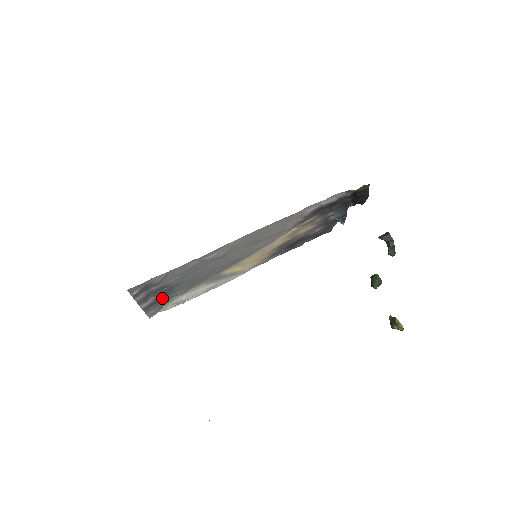
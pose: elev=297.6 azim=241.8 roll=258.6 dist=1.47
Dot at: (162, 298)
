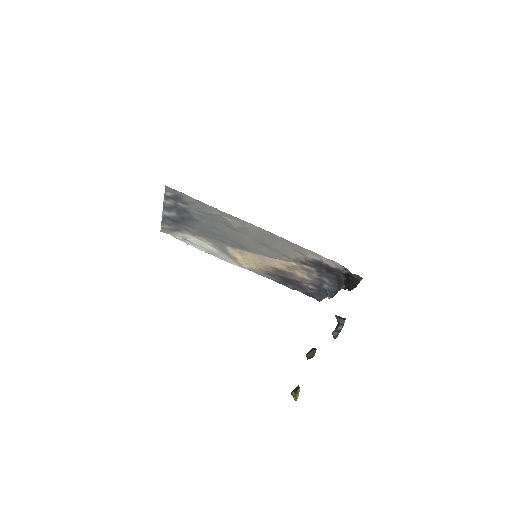
Dot at: (179, 221)
